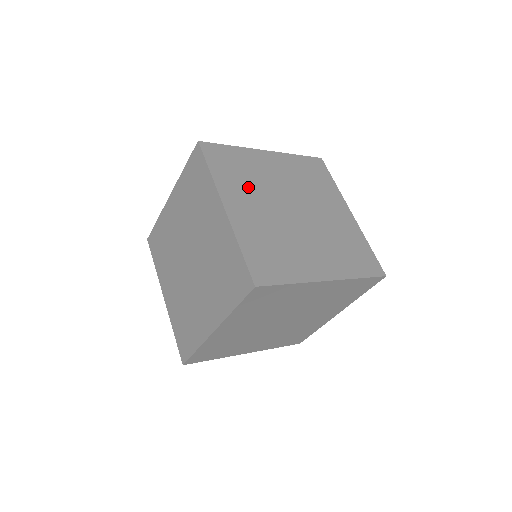
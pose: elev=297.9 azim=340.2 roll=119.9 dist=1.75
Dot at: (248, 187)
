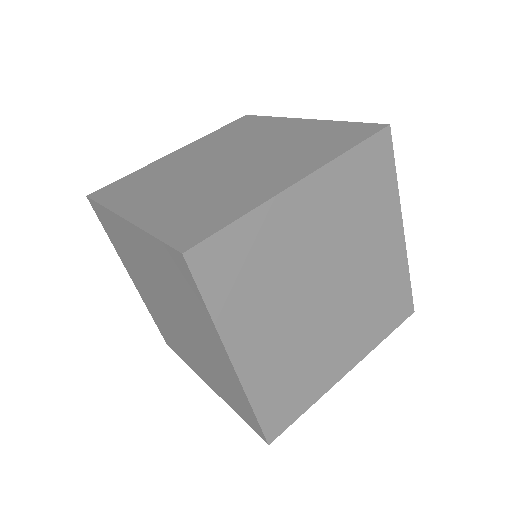
Dot at: occluded
